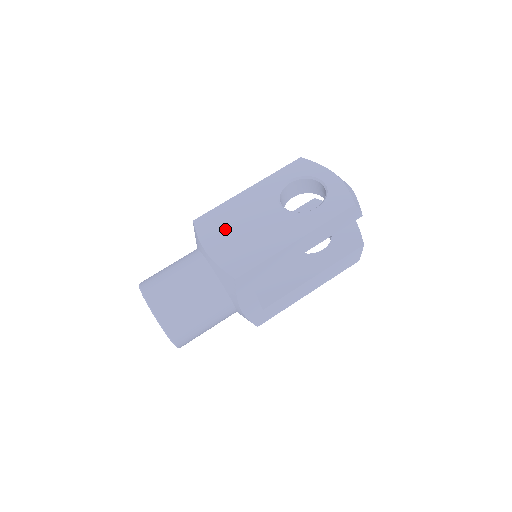
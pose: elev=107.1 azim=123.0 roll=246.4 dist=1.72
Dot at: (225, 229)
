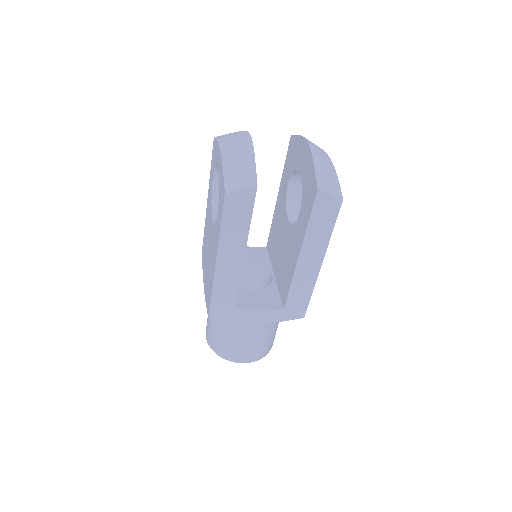
Dot at: (205, 260)
